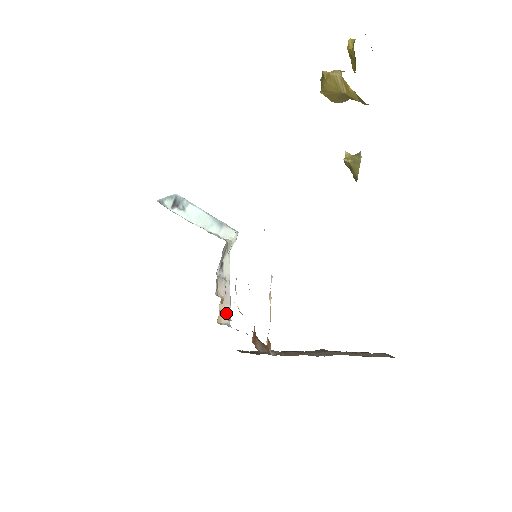
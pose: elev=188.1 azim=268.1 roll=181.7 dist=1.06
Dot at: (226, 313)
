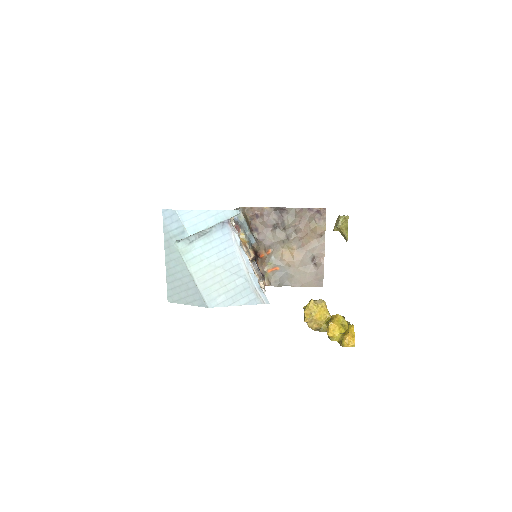
Dot at: (238, 234)
